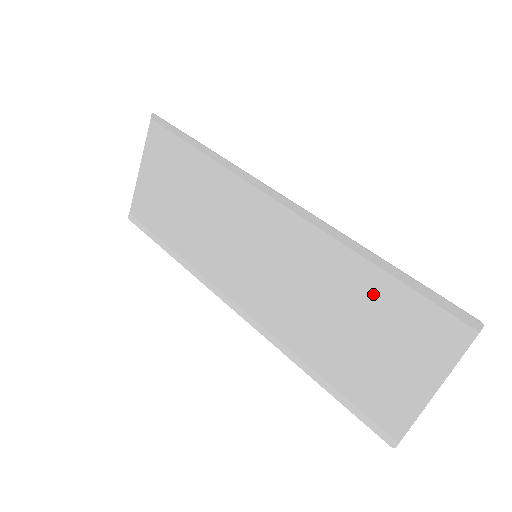
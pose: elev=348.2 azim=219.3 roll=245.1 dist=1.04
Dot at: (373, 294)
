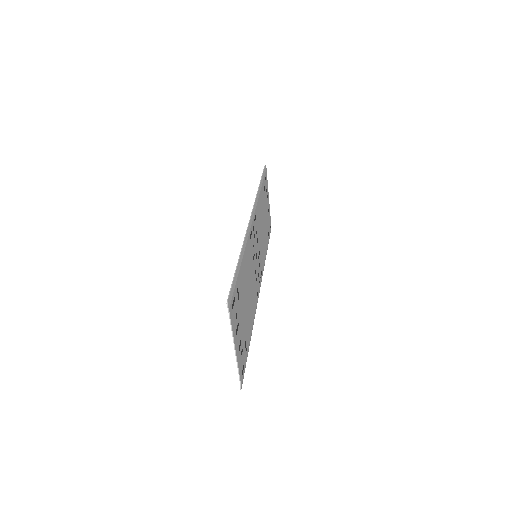
Dot at: (241, 282)
